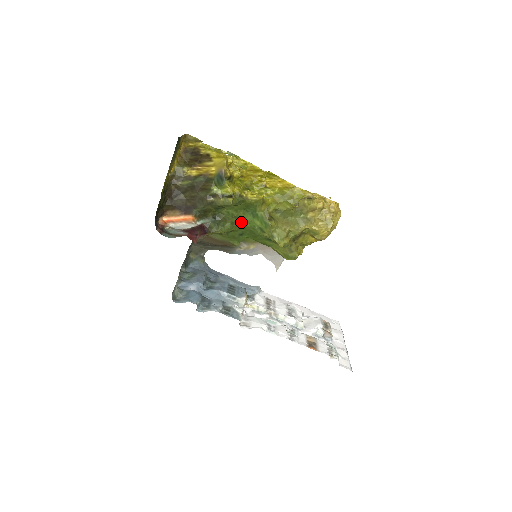
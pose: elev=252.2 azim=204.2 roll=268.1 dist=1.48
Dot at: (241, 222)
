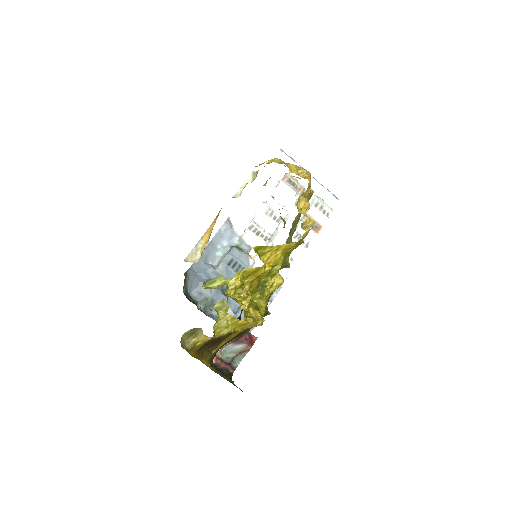
Dot at: occluded
